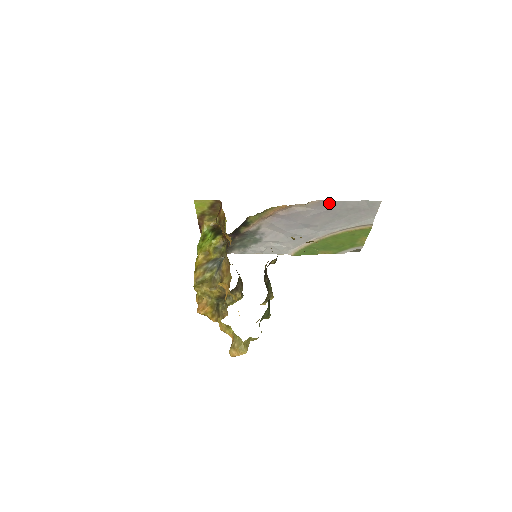
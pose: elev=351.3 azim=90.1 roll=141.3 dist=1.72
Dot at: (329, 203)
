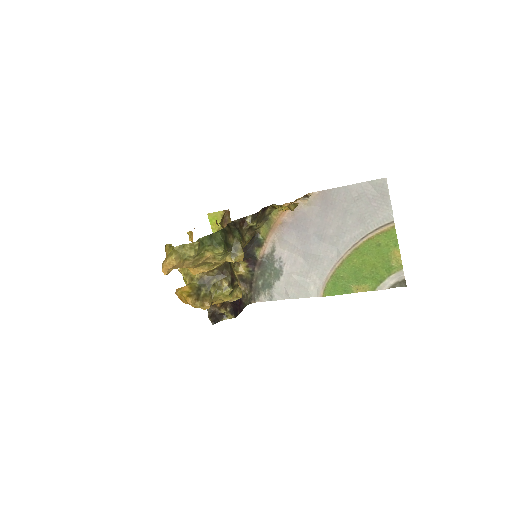
Dot at: (331, 193)
